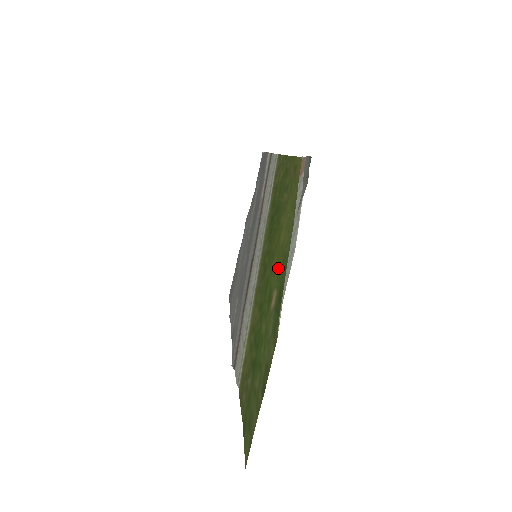
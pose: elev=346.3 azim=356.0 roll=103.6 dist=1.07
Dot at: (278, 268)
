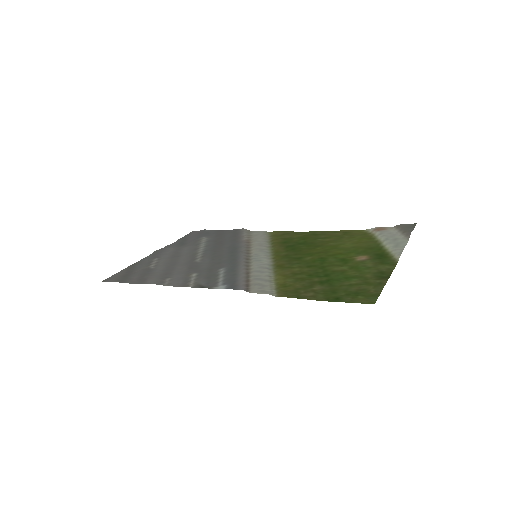
Dot at: (357, 251)
